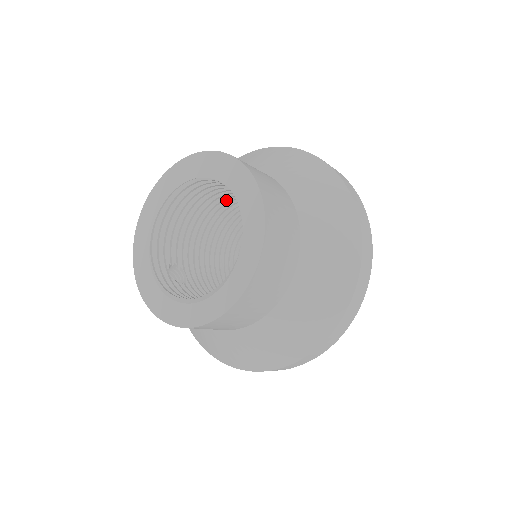
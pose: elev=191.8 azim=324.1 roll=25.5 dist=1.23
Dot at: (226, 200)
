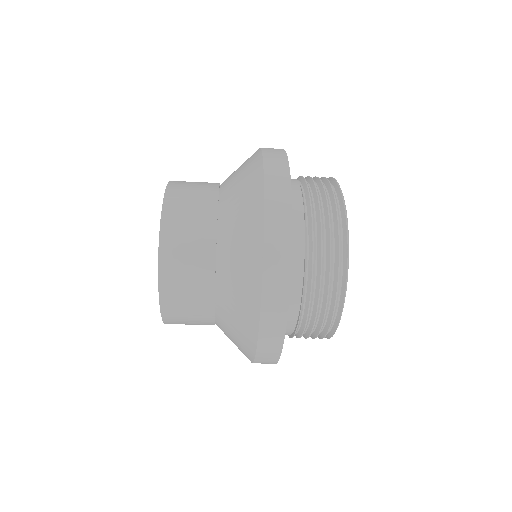
Dot at: occluded
